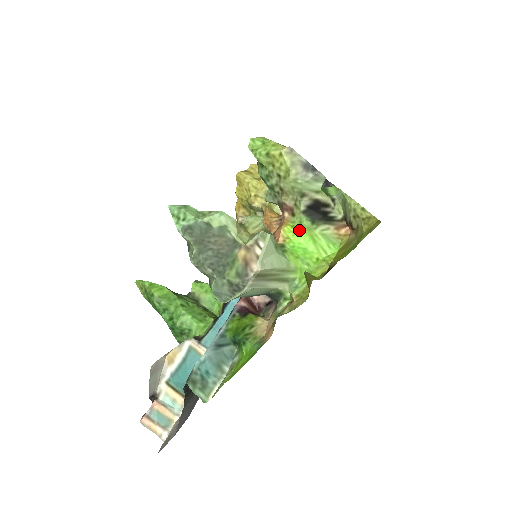
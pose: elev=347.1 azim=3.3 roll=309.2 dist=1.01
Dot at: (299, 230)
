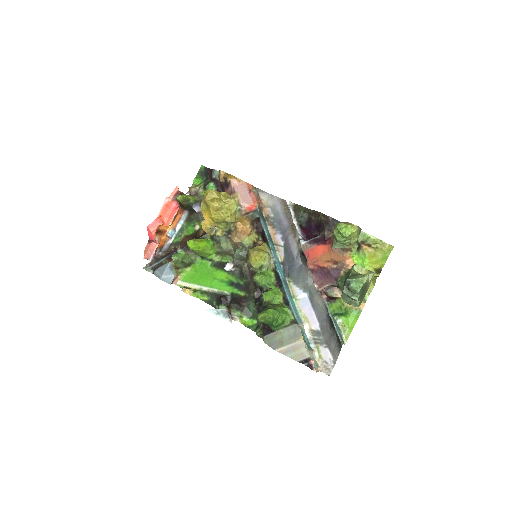
Dot at: (357, 257)
